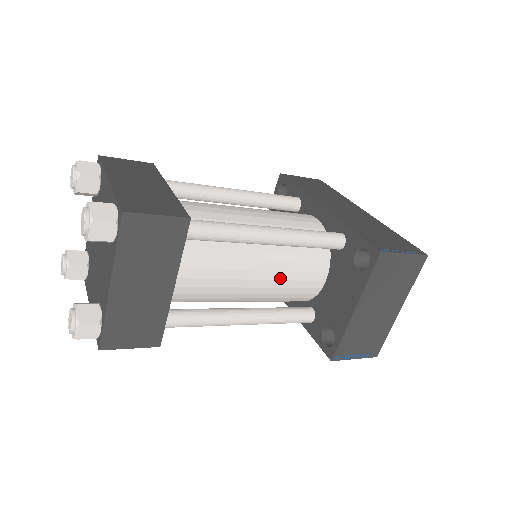
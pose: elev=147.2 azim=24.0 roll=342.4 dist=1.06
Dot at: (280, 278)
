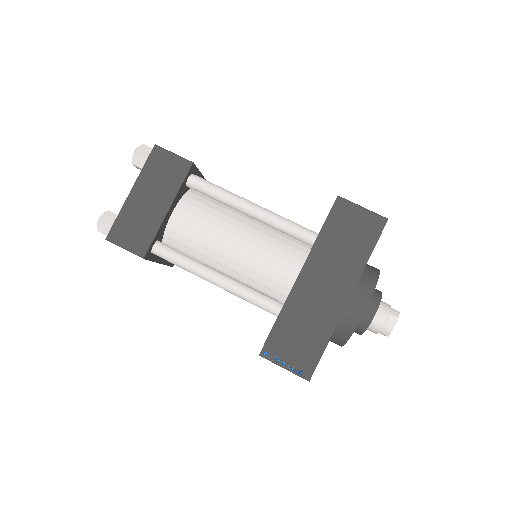
Dot at: occluded
